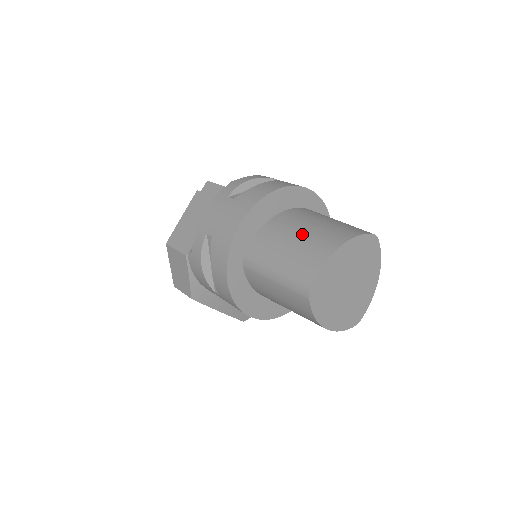
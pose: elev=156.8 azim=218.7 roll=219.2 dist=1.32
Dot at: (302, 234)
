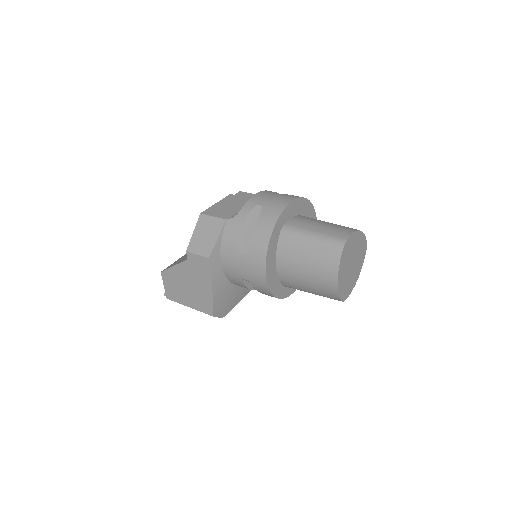
Dot at: (330, 223)
